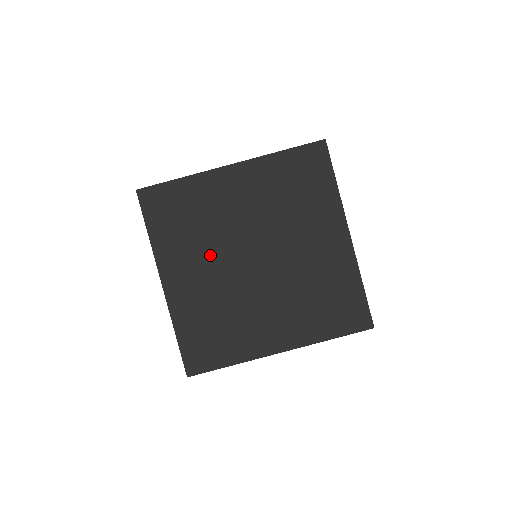
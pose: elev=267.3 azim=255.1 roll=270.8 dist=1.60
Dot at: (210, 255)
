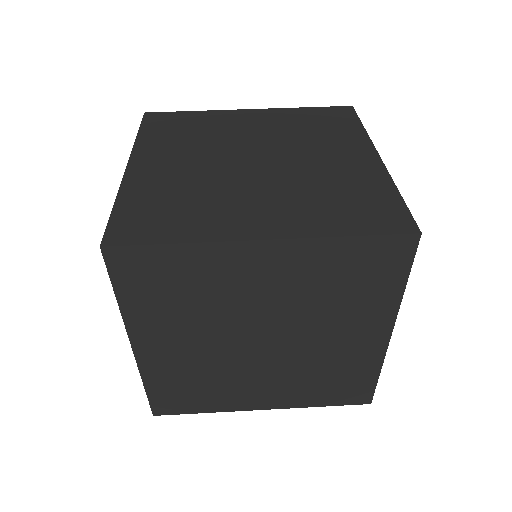
Dot at: (199, 153)
